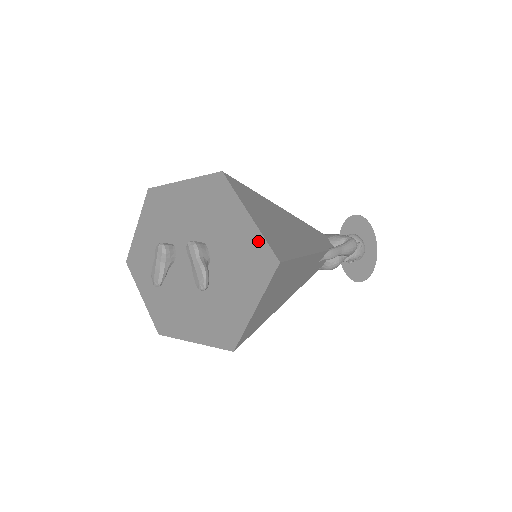
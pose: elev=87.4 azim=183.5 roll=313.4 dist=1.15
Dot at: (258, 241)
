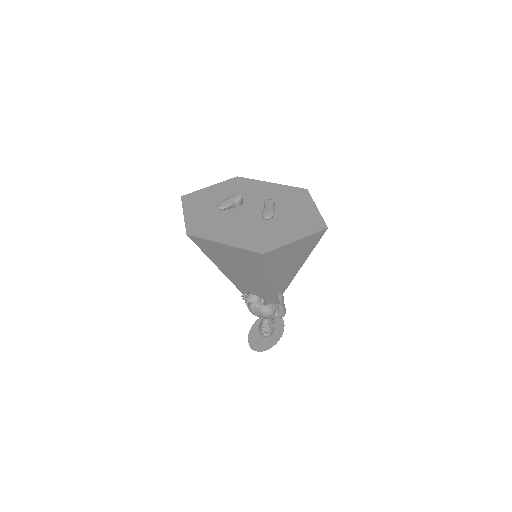
Dot at: (317, 217)
